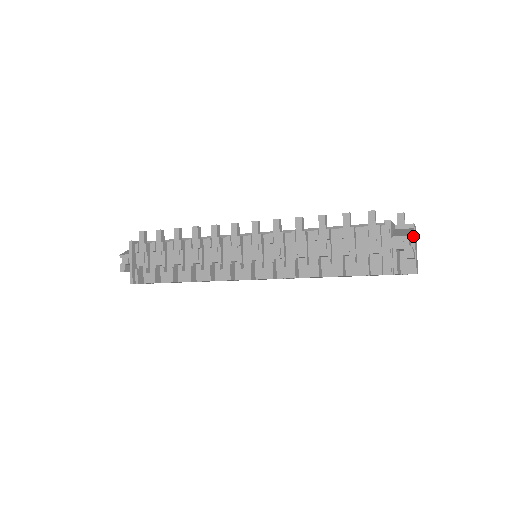
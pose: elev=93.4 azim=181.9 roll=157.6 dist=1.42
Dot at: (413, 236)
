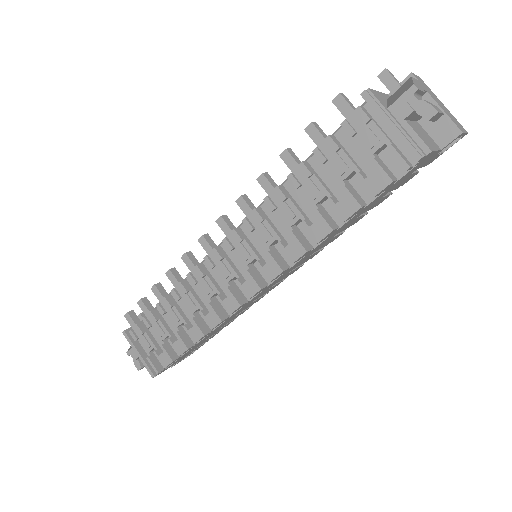
Dot at: (416, 86)
